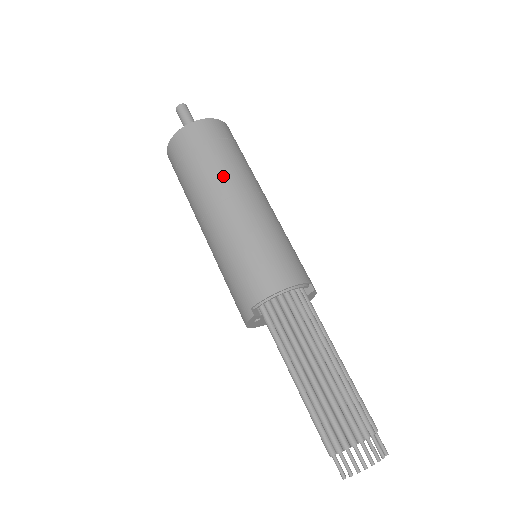
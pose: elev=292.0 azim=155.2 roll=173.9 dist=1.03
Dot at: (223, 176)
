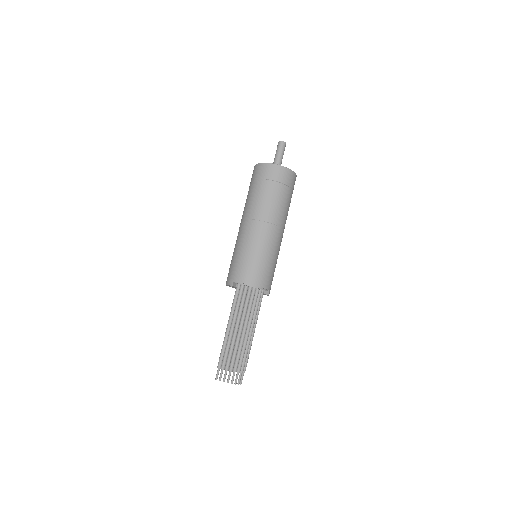
Dot at: (271, 208)
